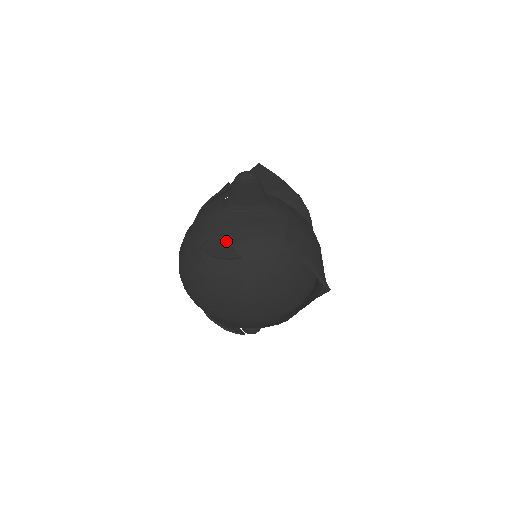
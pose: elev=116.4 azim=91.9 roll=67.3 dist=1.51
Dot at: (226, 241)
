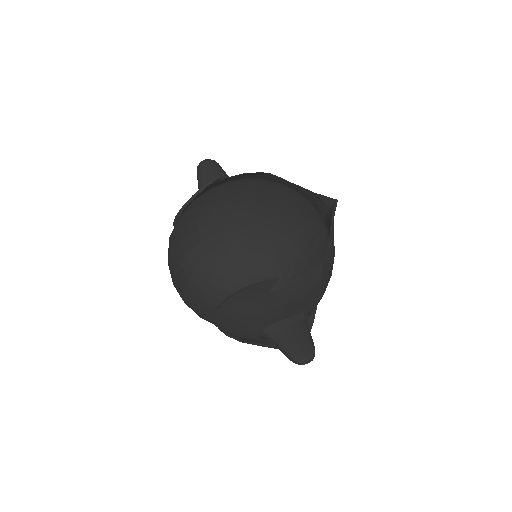
Dot at: occluded
